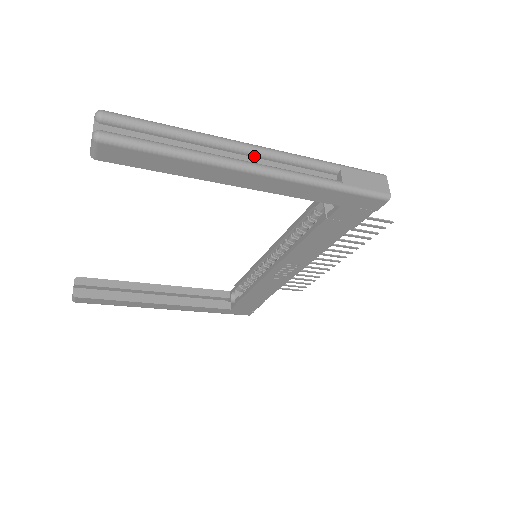
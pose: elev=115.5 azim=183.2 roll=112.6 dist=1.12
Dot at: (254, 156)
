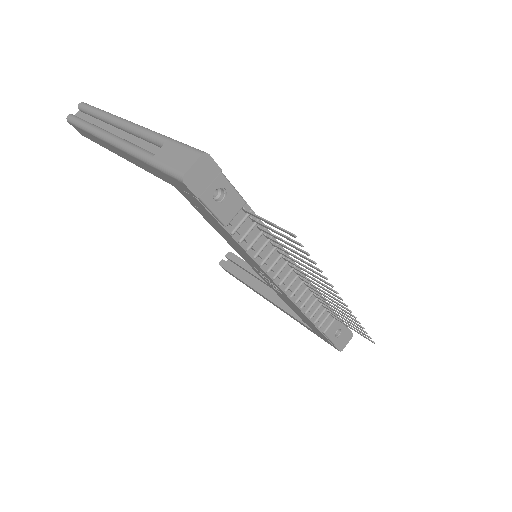
Dot at: (125, 131)
